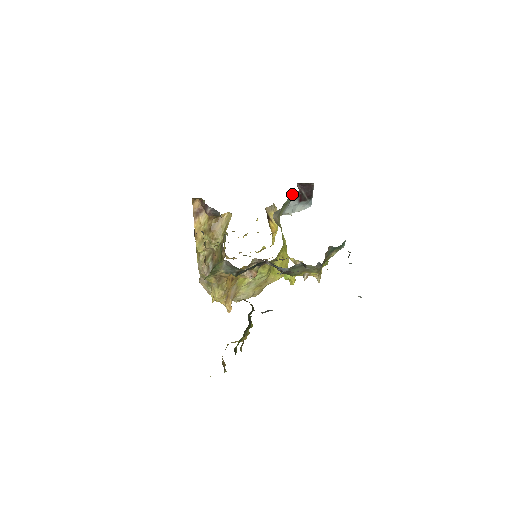
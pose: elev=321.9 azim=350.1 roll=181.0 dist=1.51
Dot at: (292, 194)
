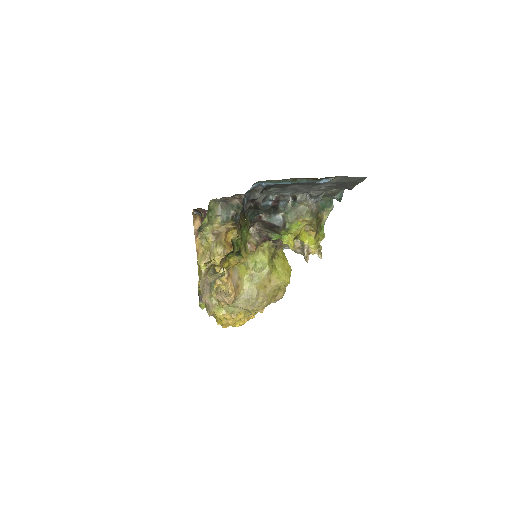
Dot at: occluded
